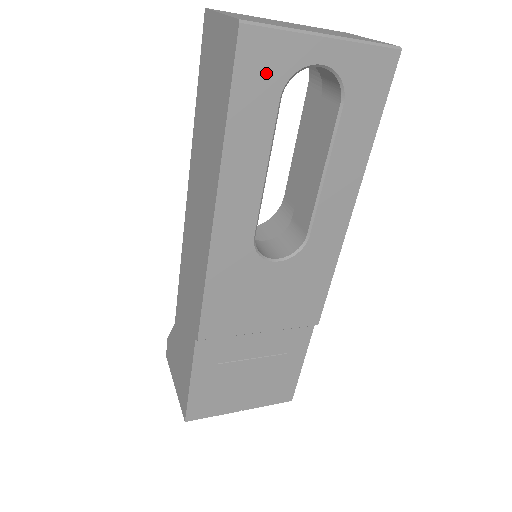
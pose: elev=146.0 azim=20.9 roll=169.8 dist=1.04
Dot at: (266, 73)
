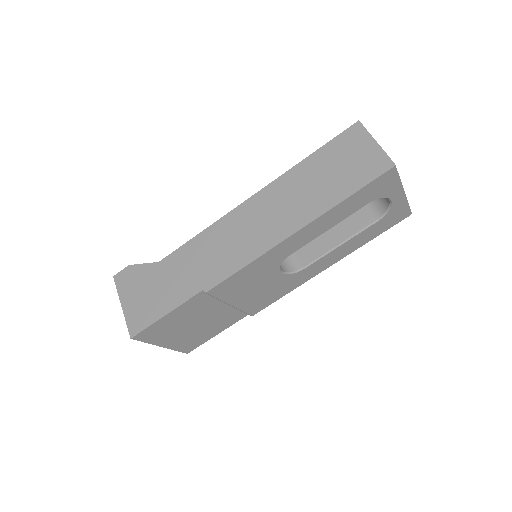
Dot at: (377, 190)
